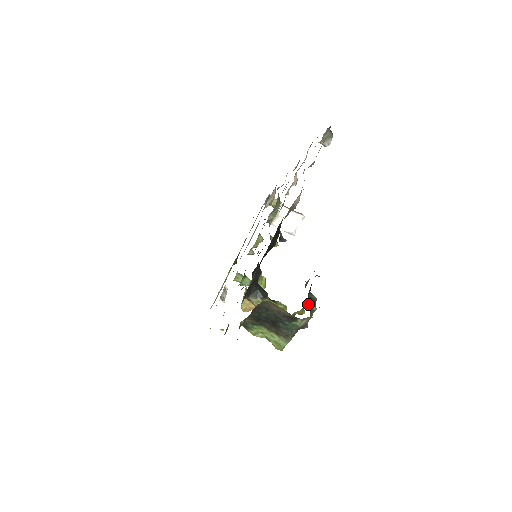
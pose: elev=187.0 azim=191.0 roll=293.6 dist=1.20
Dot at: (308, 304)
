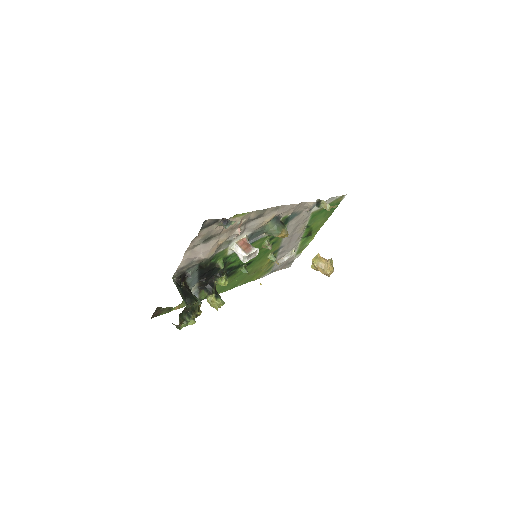
Dot at: (186, 317)
